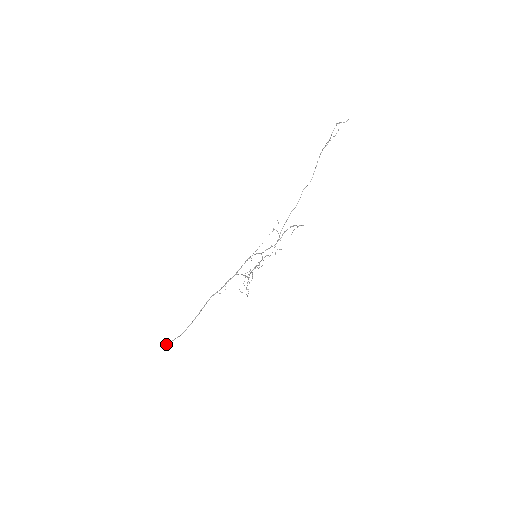
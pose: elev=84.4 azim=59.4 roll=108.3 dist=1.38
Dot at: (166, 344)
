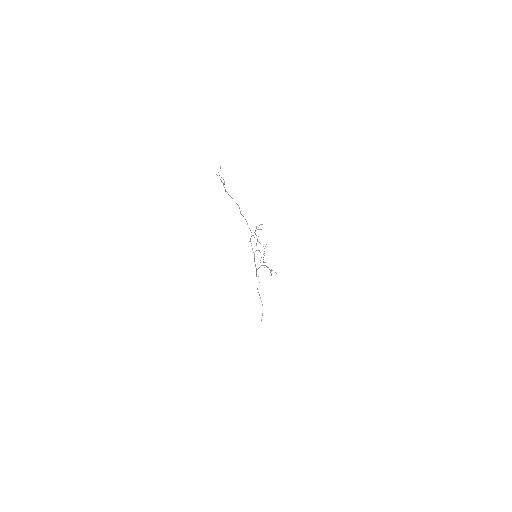
Dot at: (261, 319)
